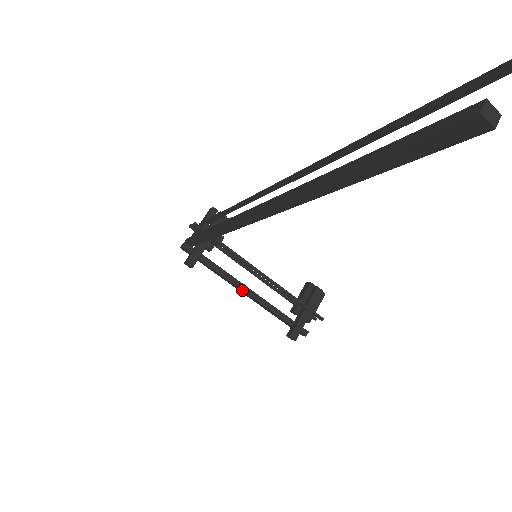
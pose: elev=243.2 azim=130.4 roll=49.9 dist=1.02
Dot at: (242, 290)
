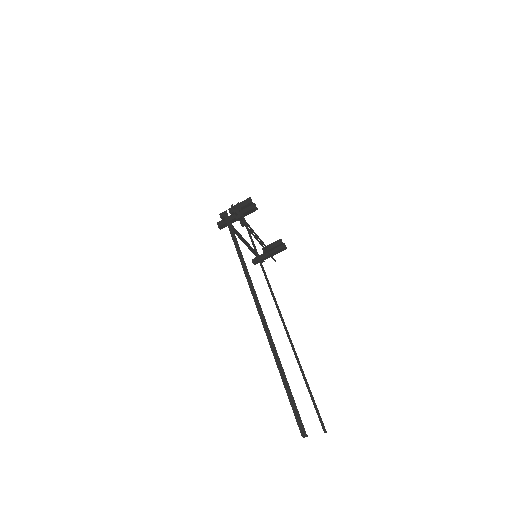
Dot at: (241, 240)
